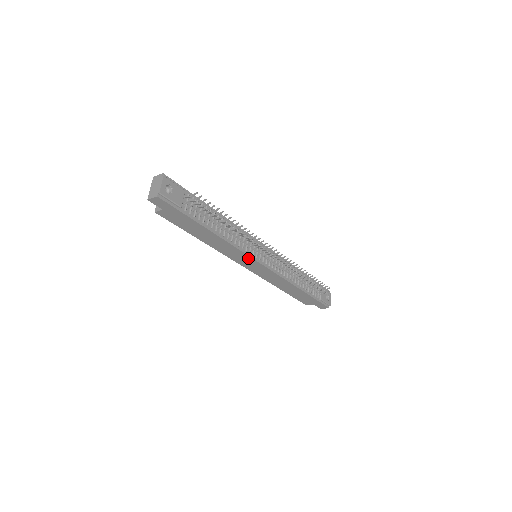
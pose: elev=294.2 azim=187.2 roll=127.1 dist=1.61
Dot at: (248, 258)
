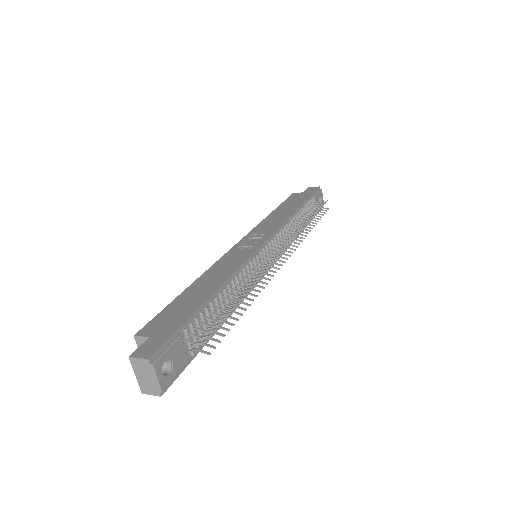
Dot at: occluded
